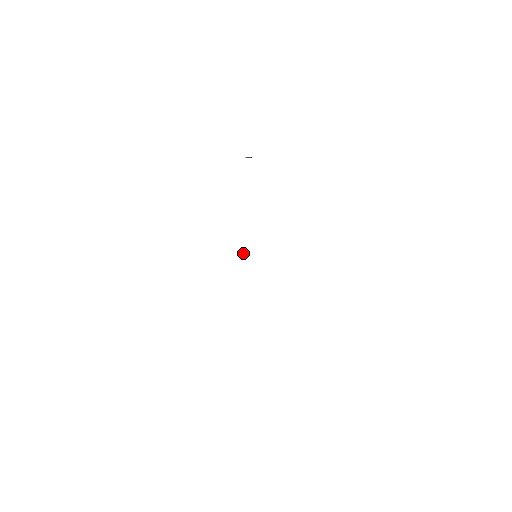
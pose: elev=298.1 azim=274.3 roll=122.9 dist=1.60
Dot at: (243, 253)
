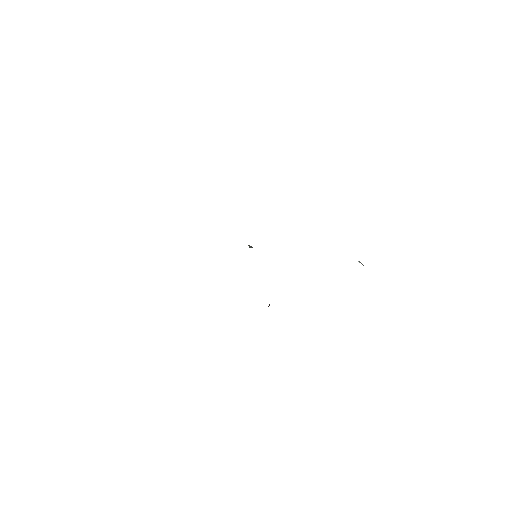
Dot at: occluded
